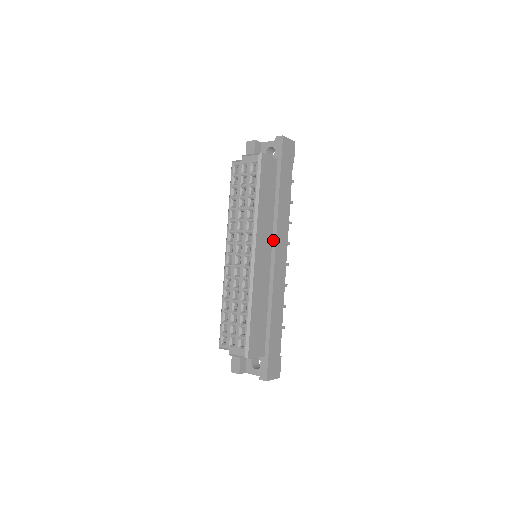
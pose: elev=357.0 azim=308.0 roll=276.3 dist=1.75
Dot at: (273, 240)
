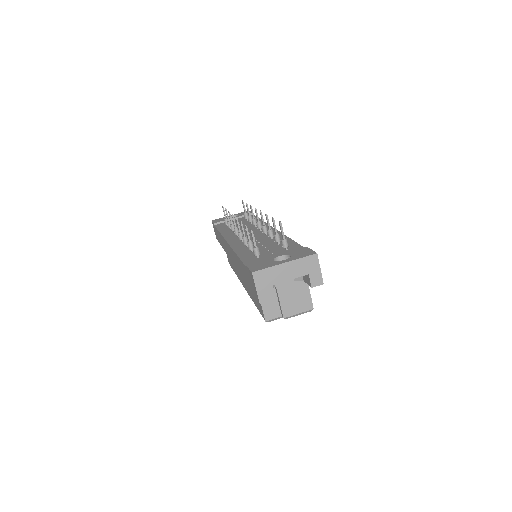
Dot at: occluded
